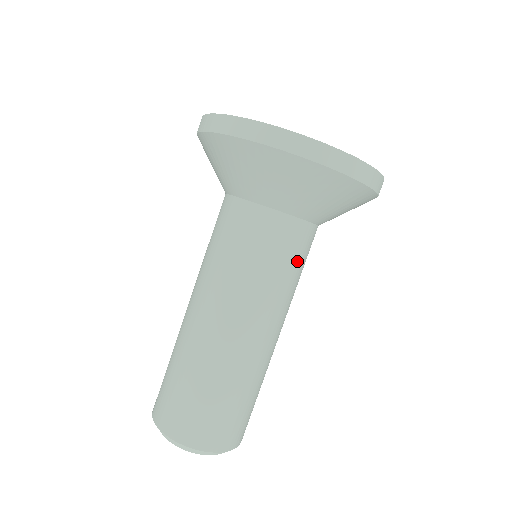
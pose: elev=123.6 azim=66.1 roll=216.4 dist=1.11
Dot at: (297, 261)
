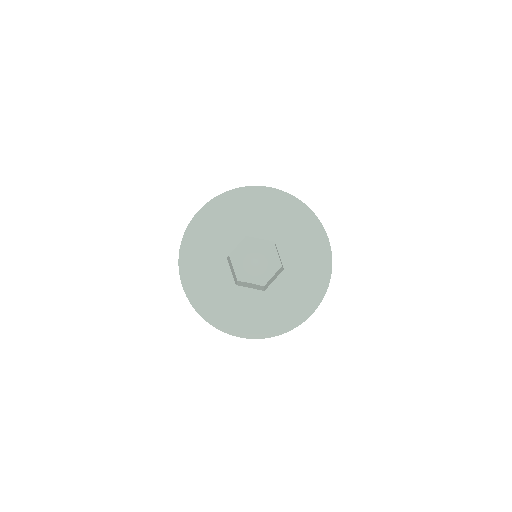
Dot at: occluded
